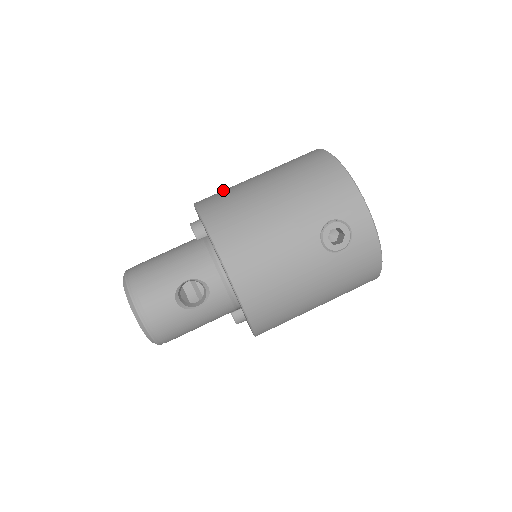
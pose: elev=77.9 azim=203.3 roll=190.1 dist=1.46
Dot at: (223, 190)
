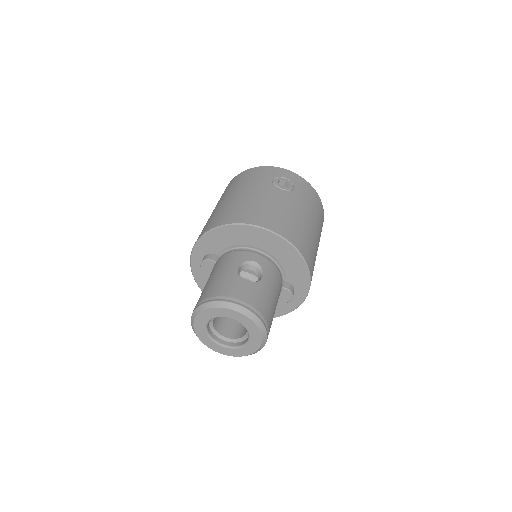
Dot at: occluded
